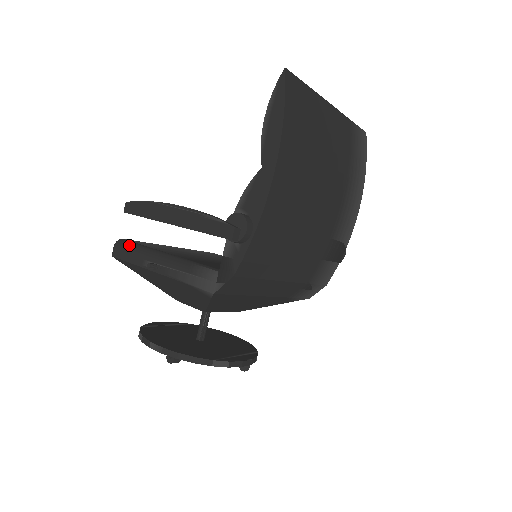
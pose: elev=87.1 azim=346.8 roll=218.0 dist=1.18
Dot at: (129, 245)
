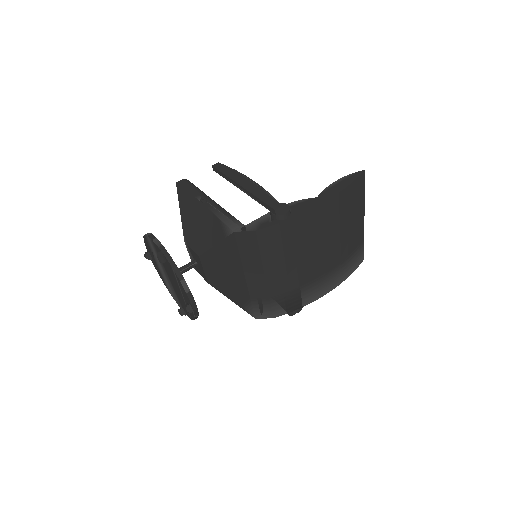
Dot at: (194, 185)
